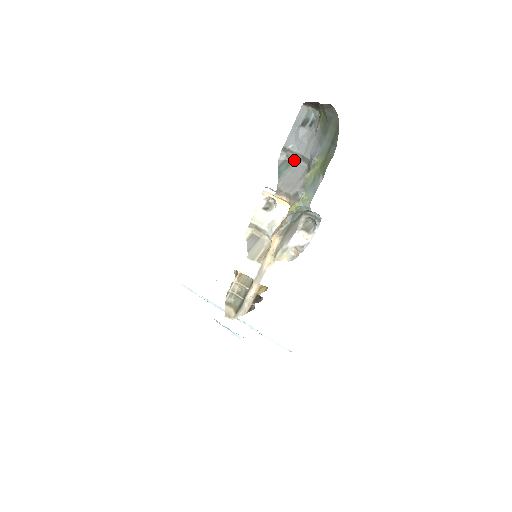
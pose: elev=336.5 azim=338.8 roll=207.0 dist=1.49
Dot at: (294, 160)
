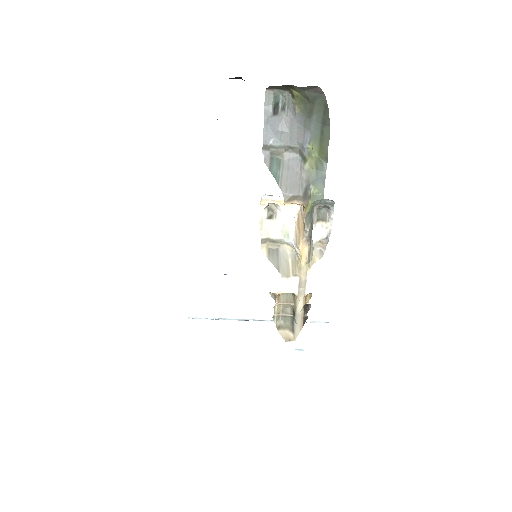
Dot at: (281, 155)
